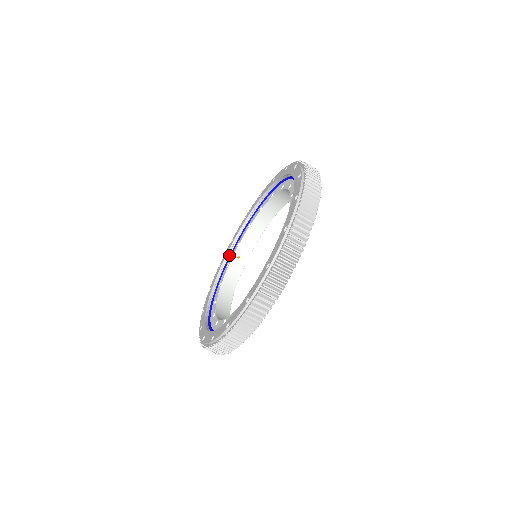
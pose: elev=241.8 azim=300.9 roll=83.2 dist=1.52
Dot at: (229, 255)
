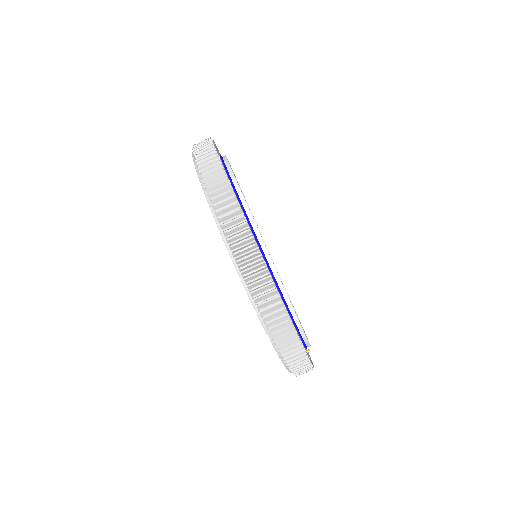
Dot at: occluded
